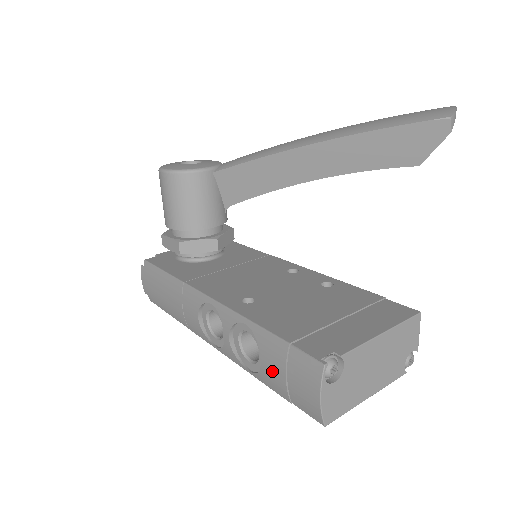
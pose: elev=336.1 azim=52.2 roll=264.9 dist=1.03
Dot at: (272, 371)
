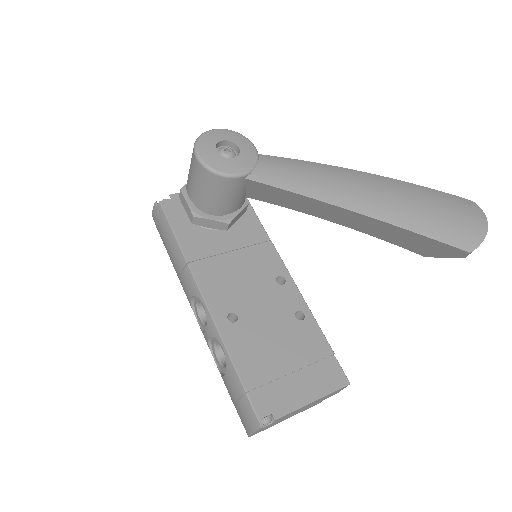
Dot at: (229, 388)
